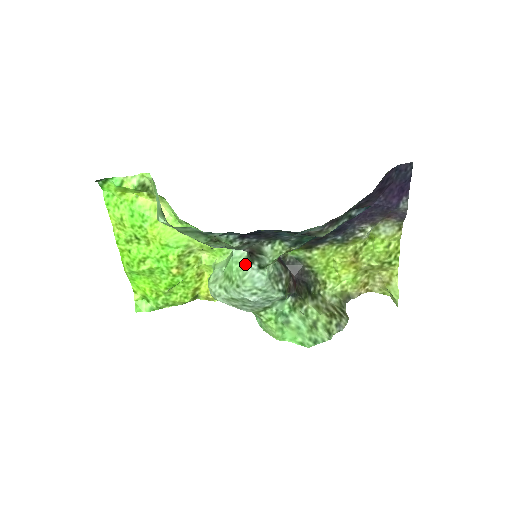
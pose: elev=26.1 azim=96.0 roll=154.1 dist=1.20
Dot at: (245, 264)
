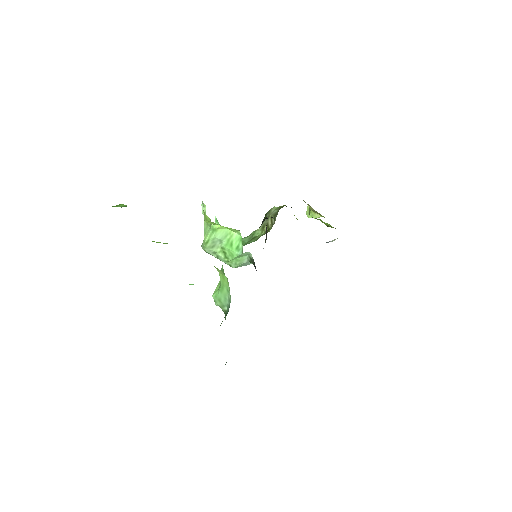
Dot at: (245, 258)
